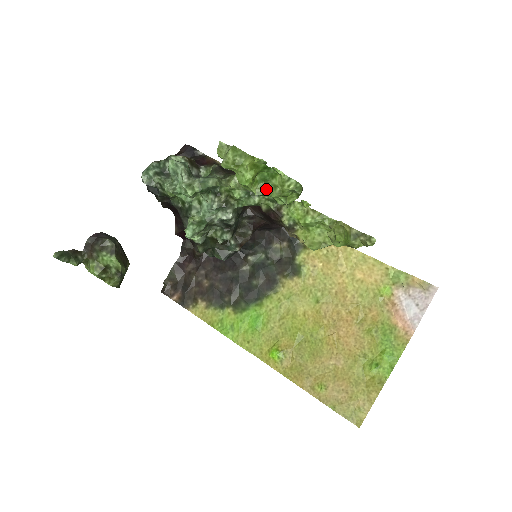
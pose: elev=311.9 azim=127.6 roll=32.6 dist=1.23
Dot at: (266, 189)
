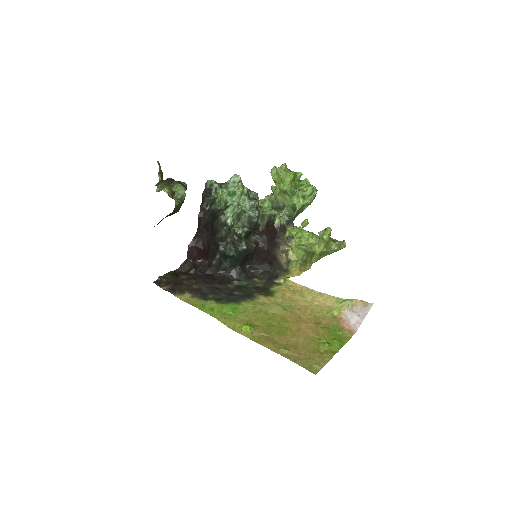
Dot at: (295, 190)
